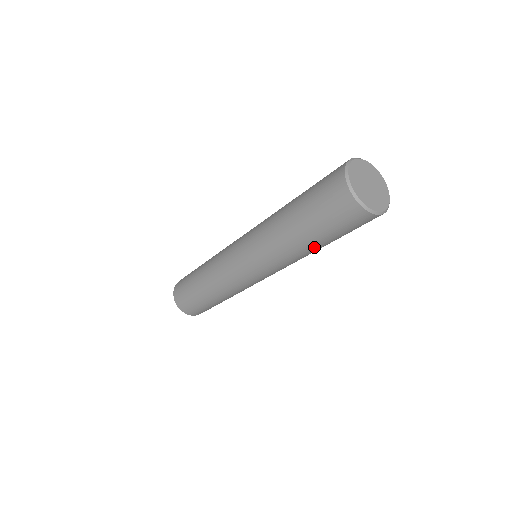
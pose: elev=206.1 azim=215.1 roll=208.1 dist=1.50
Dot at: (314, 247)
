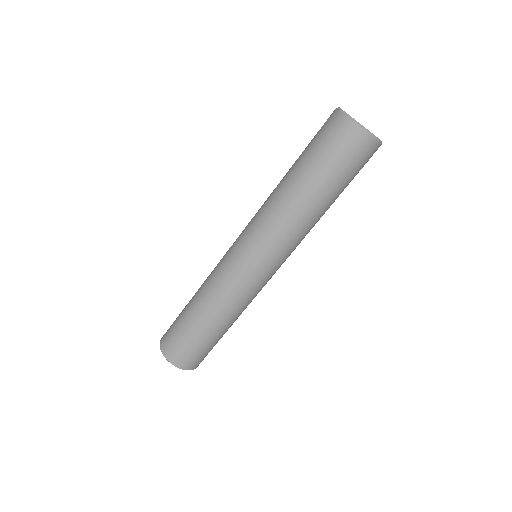
Dot at: (315, 198)
